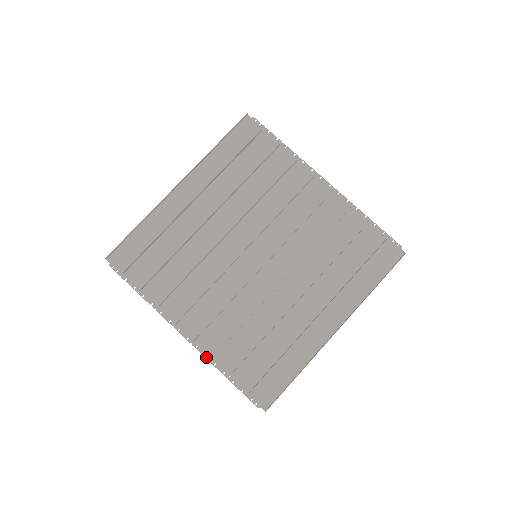
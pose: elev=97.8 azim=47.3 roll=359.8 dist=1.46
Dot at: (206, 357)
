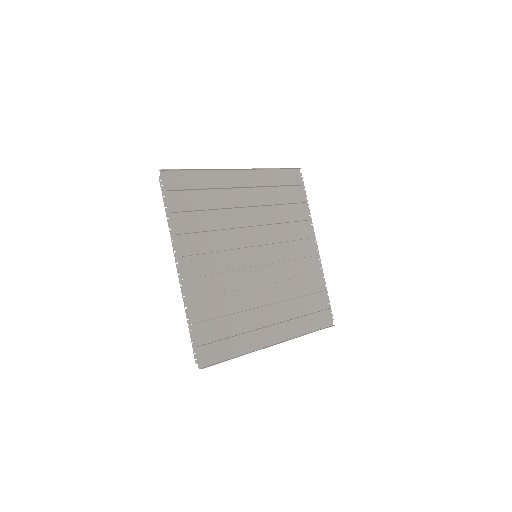
Dot at: (184, 298)
